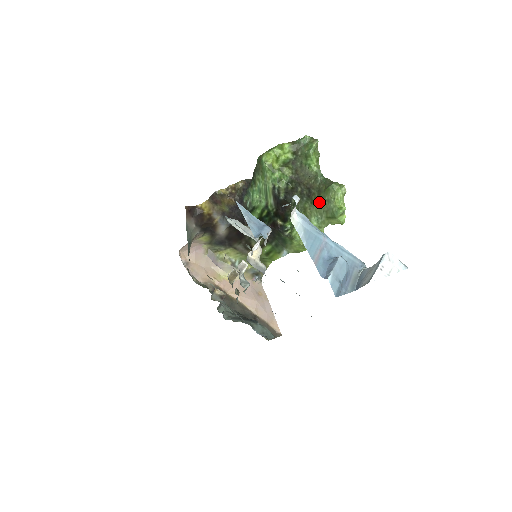
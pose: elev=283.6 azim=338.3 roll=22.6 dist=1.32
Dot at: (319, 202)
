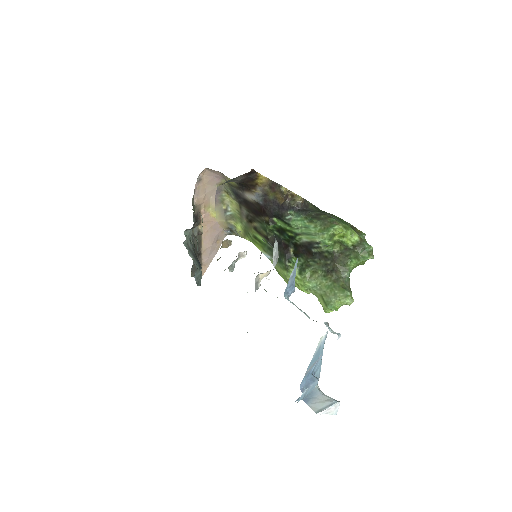
Dot at: (329, 284)
